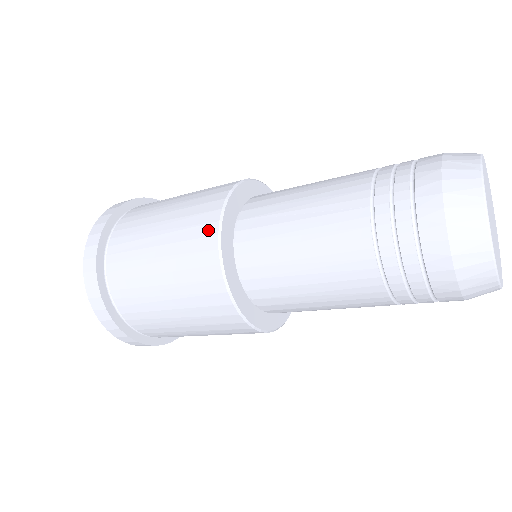
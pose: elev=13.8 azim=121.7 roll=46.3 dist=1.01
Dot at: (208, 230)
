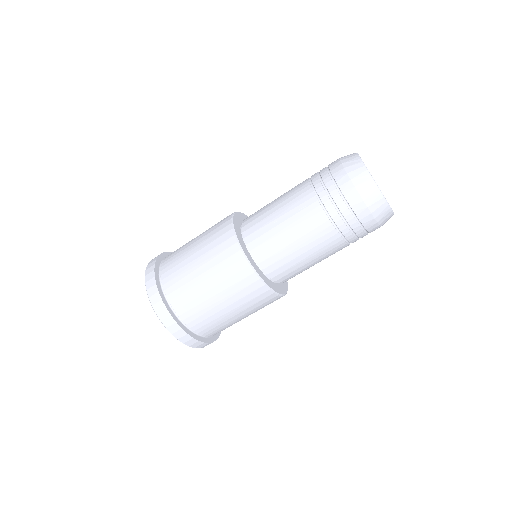
Dot at: (233, 250)
